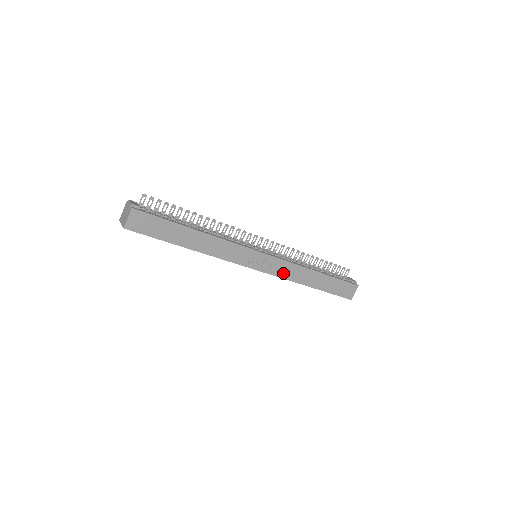
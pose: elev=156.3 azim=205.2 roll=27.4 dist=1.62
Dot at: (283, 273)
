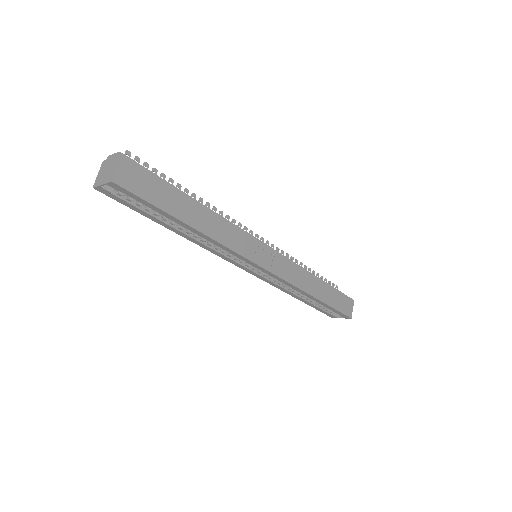
Dot at: (289, 276)
